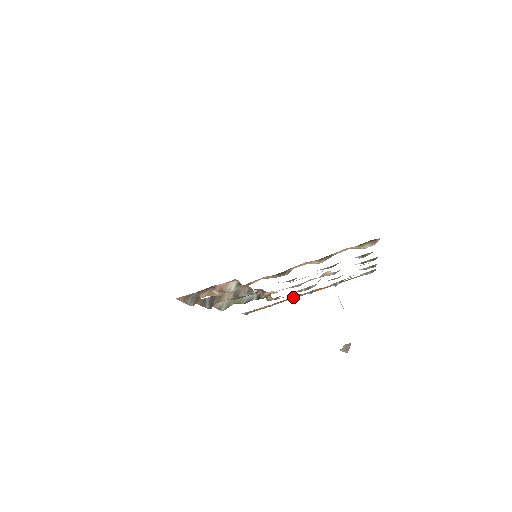
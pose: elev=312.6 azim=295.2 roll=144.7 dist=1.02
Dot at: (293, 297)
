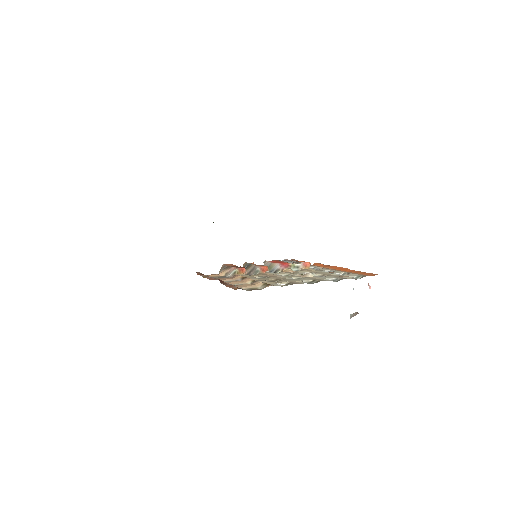
Dot at: (335, 267)
